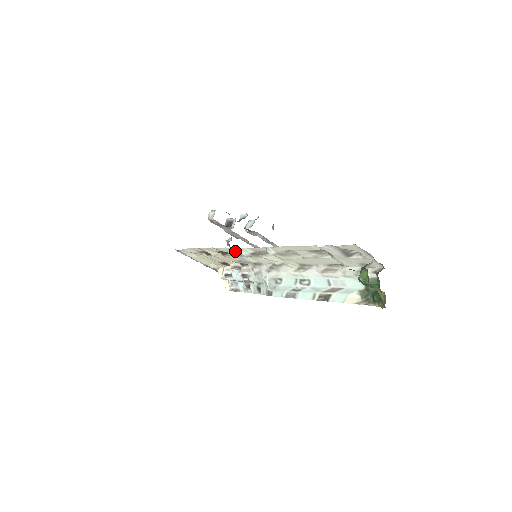
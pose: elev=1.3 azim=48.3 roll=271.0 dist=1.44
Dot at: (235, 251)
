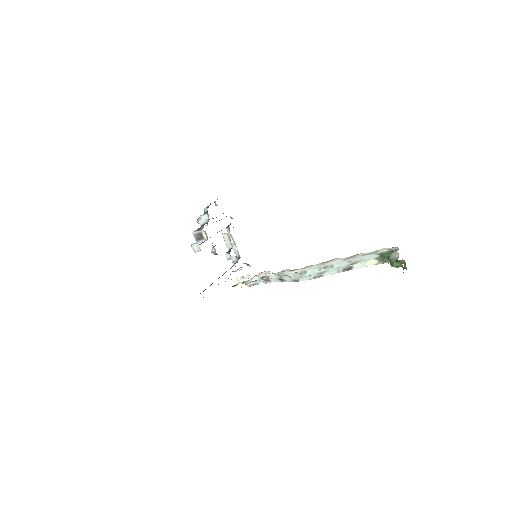
Dot at: occluded
